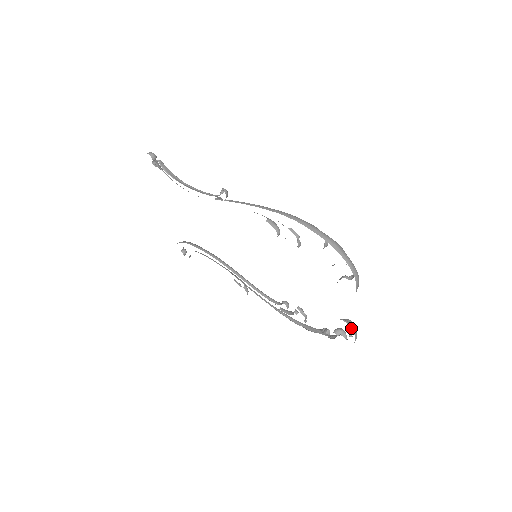
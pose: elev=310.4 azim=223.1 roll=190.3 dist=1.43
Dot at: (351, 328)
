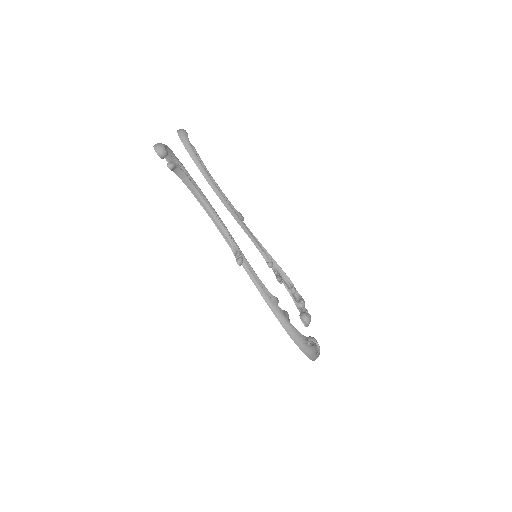
Dot at: occluded
